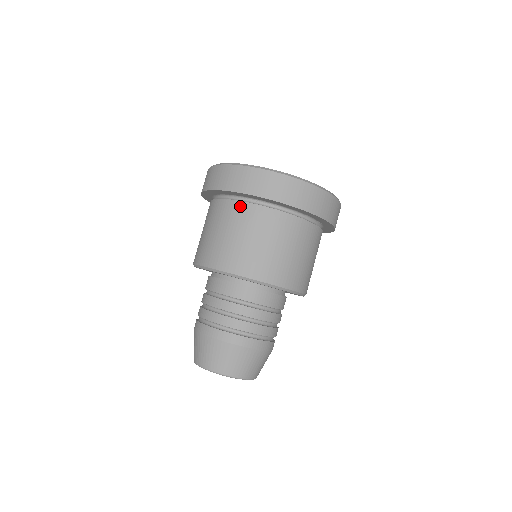
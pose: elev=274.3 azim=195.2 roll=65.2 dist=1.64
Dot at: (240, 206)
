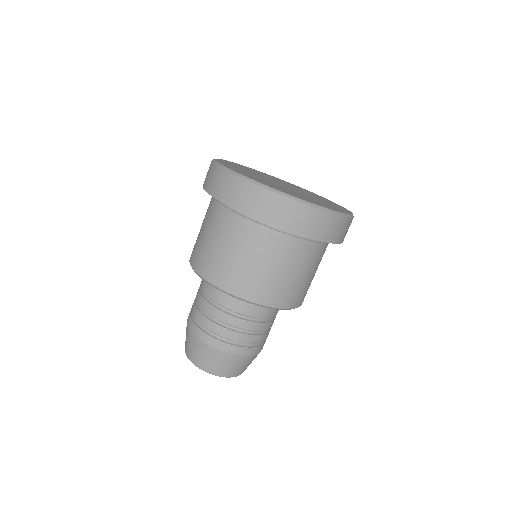
Dot at: (279, 238)
